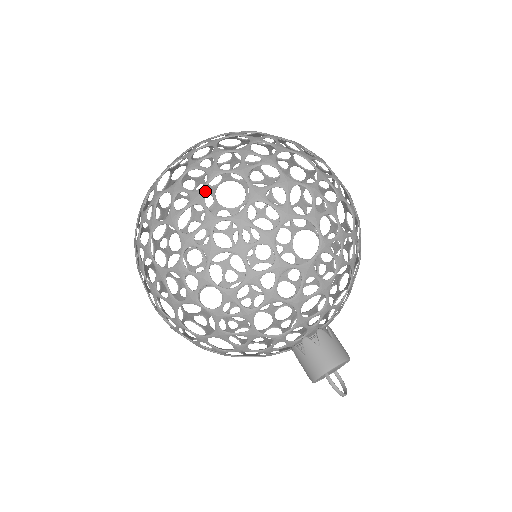
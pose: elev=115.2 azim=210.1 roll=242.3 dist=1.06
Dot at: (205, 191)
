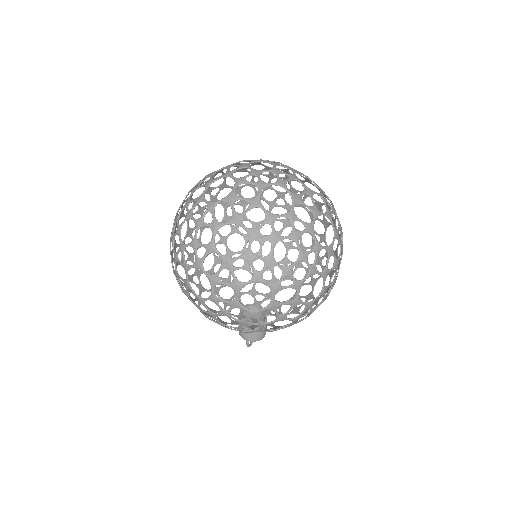
Dot at: occluded
